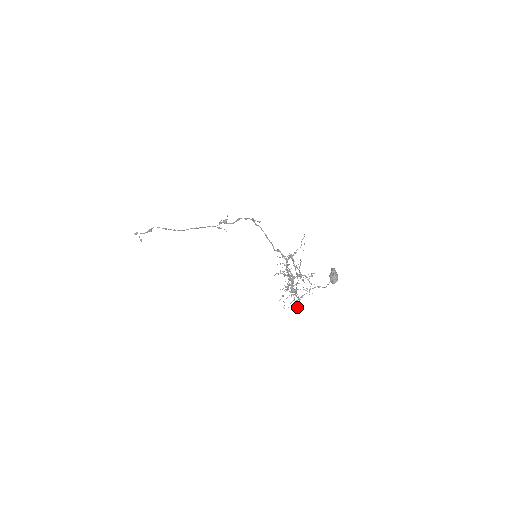
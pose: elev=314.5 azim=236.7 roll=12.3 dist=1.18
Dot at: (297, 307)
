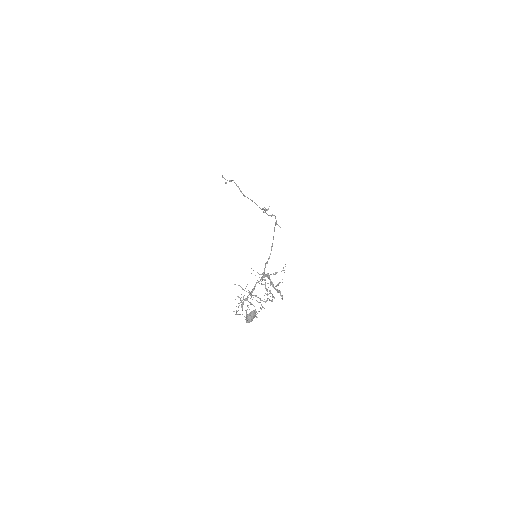
Dot at: occluded
